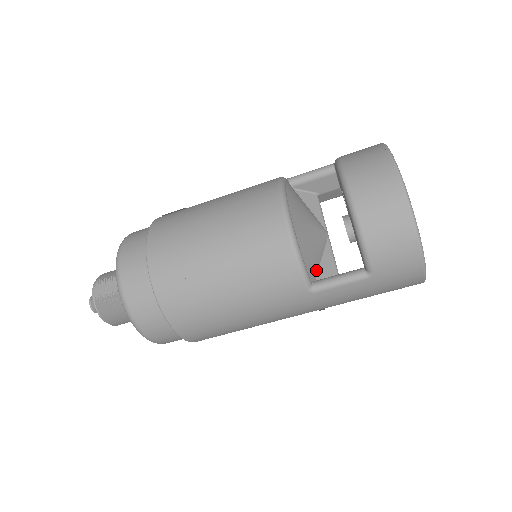
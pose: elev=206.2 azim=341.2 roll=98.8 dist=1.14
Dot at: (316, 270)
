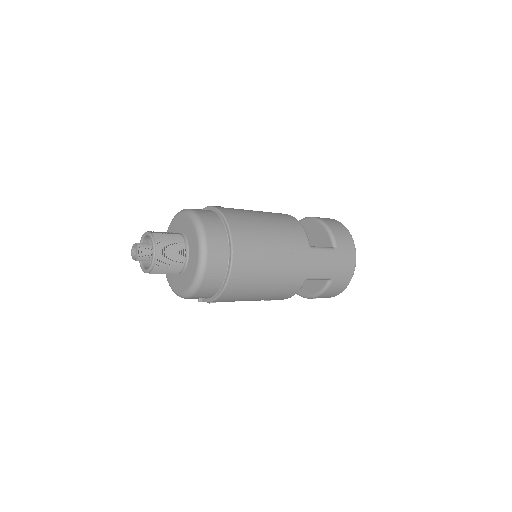
Dot at: occluded
